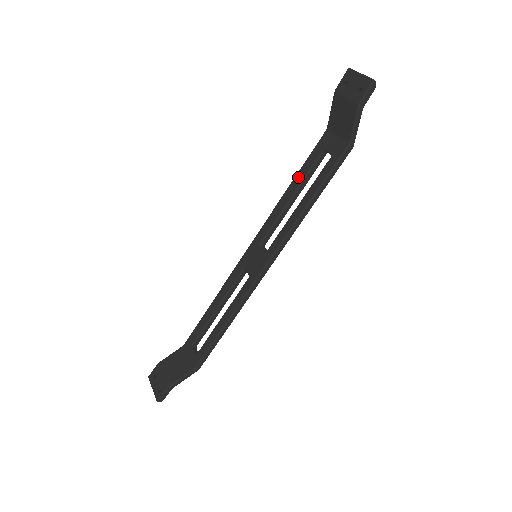
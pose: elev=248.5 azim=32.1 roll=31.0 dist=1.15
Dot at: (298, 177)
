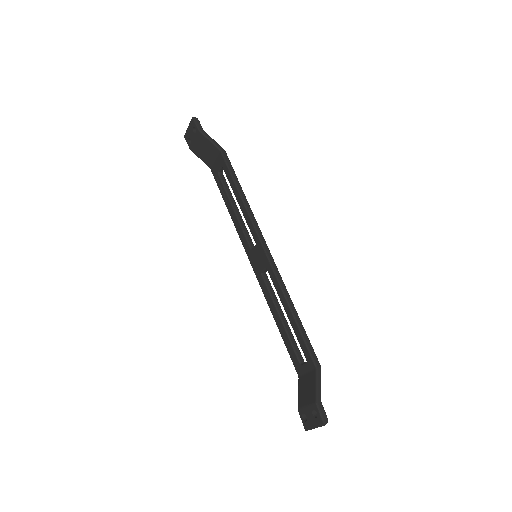
Dot at: (225, 200)
